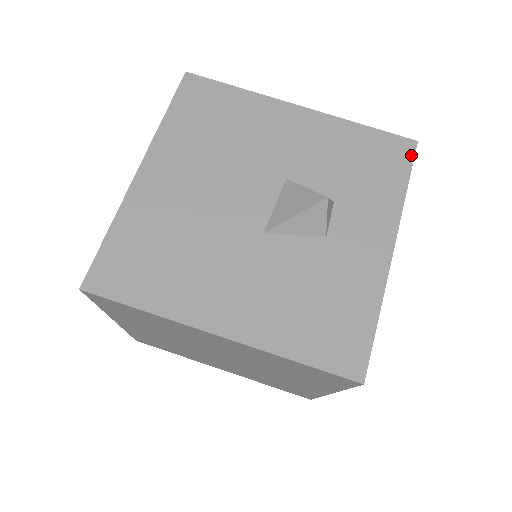
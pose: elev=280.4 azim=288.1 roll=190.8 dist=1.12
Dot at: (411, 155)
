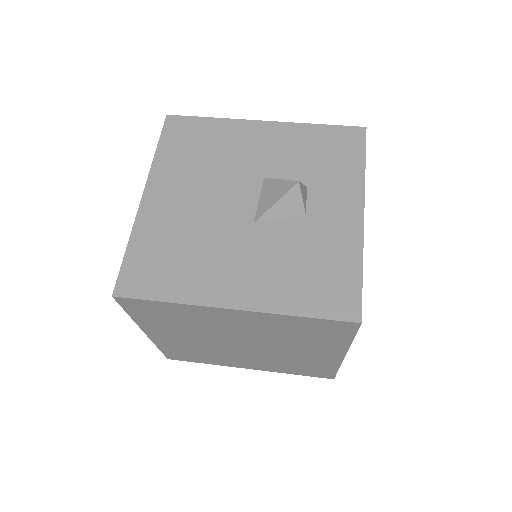
Dot at: (363, 139)
